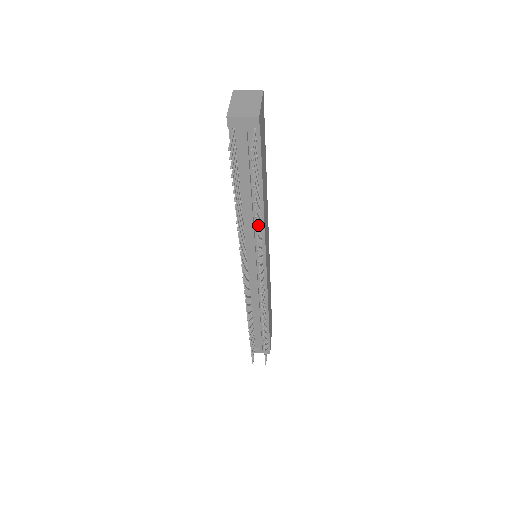
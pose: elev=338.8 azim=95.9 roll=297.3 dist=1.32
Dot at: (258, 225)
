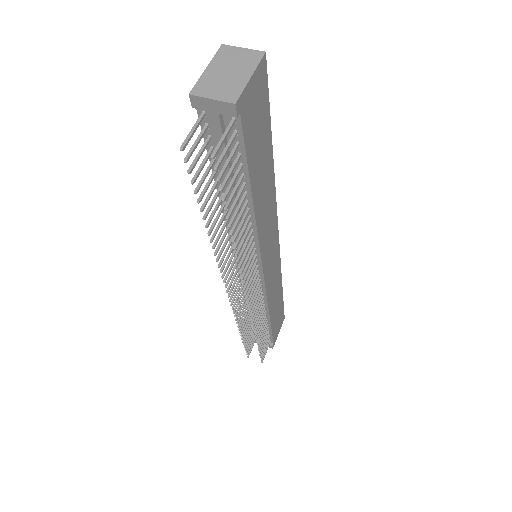
Dot at: (239, 240)
